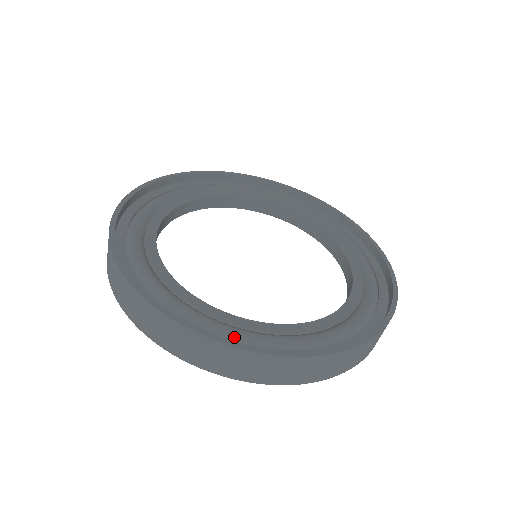
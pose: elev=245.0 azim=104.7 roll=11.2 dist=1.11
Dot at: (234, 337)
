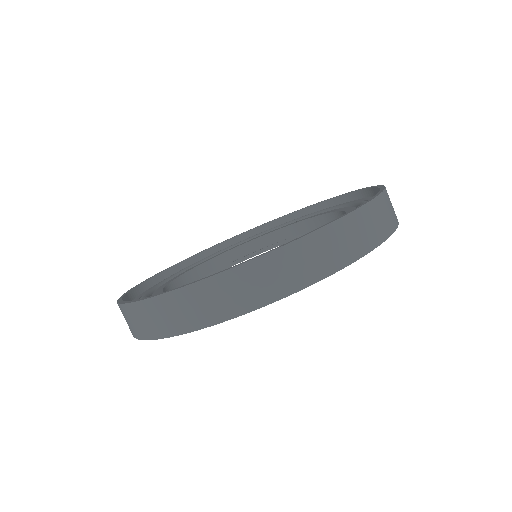
Dot at: occluded
